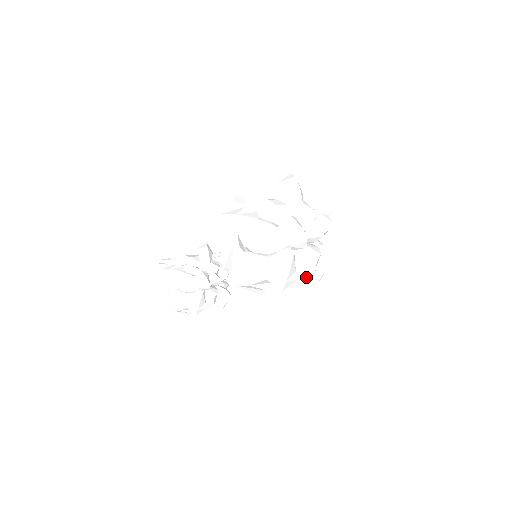
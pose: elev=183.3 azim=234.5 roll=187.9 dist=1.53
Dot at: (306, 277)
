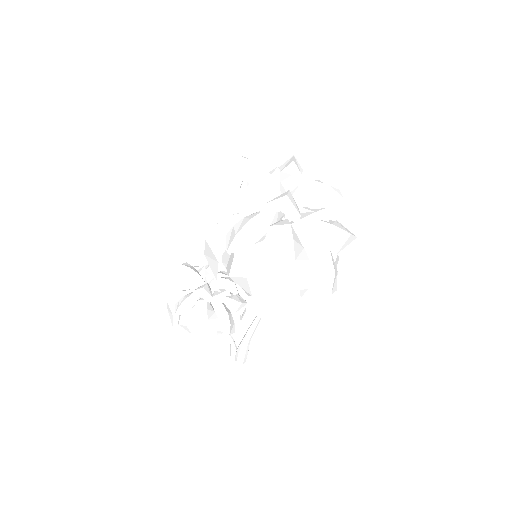
Dot at: (245, 219)
